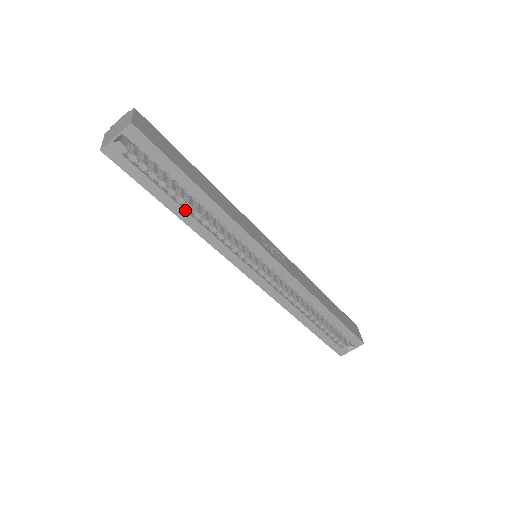
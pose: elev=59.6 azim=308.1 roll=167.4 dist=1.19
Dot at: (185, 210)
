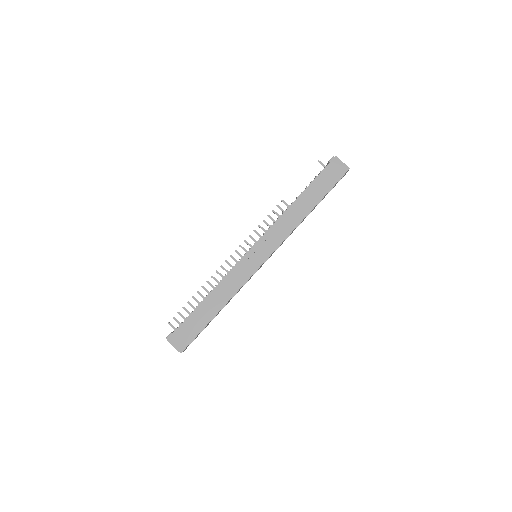
Dot at: occluded
